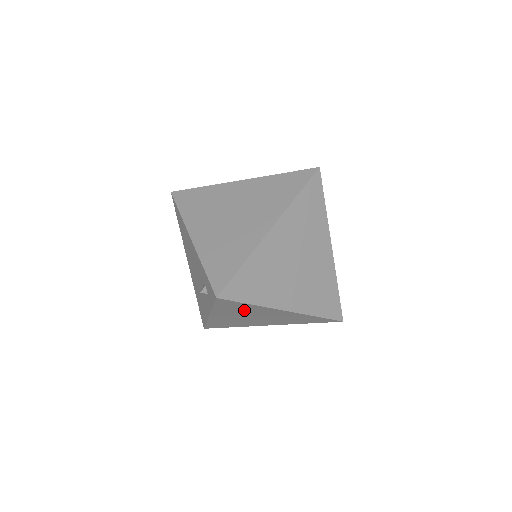
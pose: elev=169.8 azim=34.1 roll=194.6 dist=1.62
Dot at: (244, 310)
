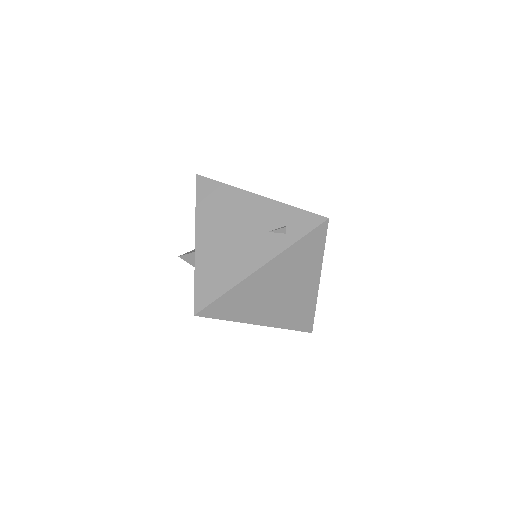
Dot at: (302, 263)
